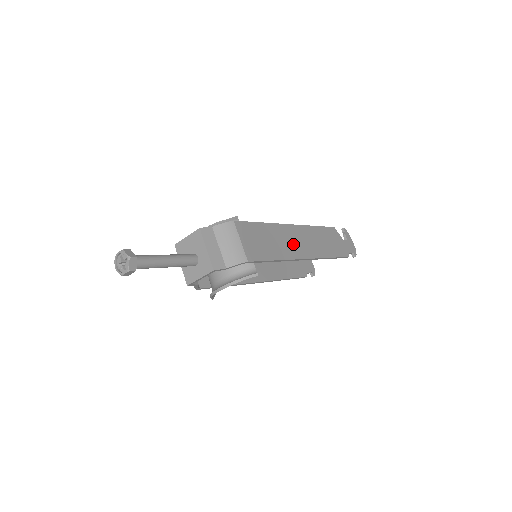
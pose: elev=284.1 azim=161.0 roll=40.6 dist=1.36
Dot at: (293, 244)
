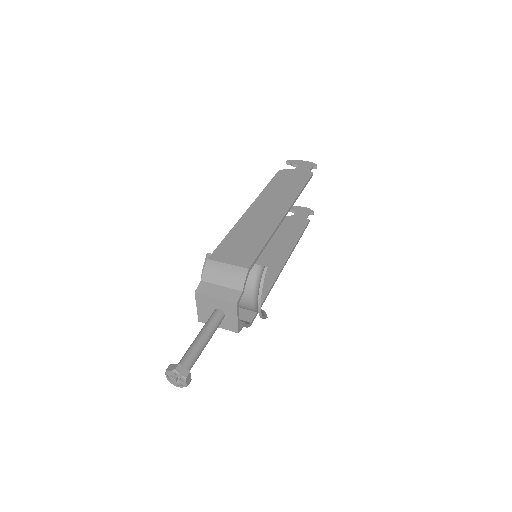
Dot at: (265, 218)
